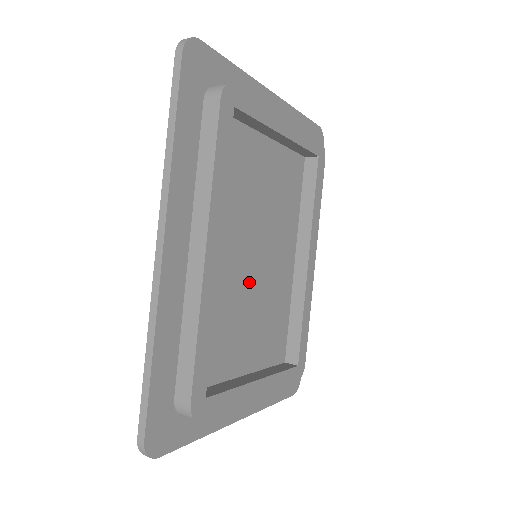
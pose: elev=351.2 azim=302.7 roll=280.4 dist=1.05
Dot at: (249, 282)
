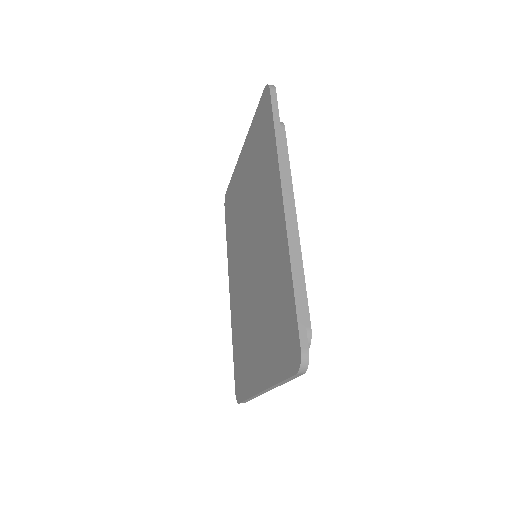
Dot at: occluded
